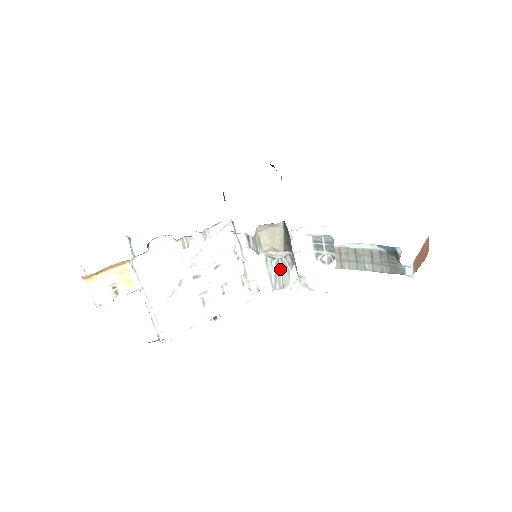
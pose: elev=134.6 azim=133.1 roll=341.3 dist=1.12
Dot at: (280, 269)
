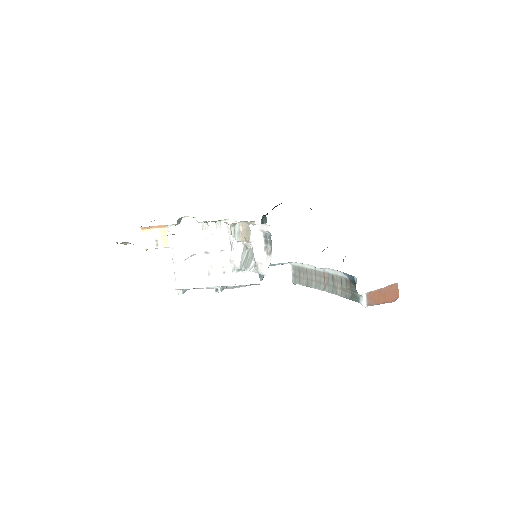
Dot at: (248, 256)
